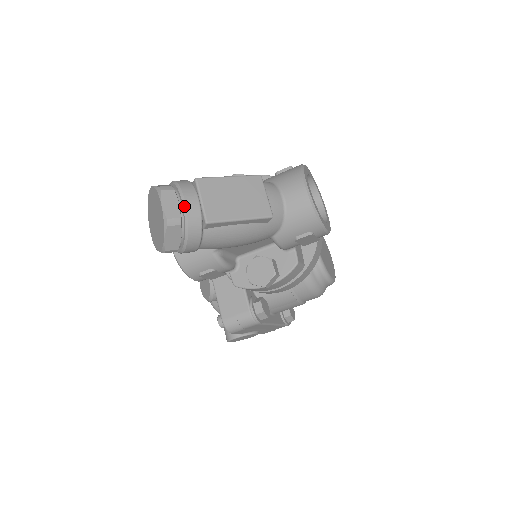
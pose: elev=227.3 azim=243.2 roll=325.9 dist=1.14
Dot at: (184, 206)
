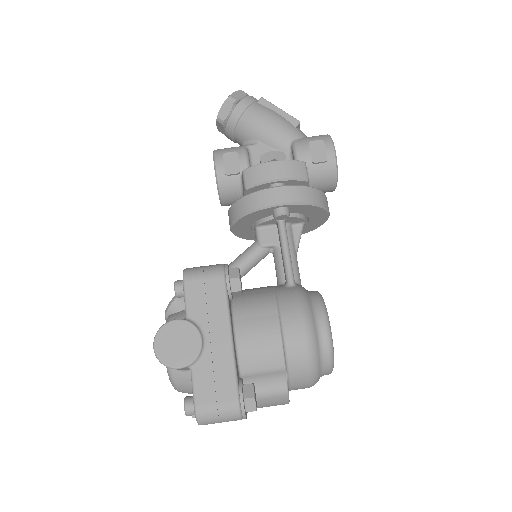
Dot at: occluded
